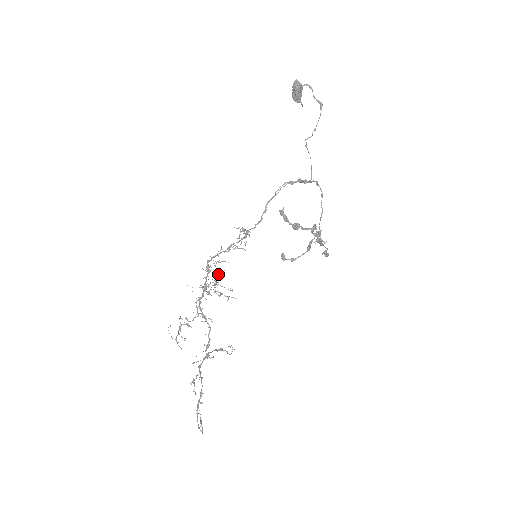
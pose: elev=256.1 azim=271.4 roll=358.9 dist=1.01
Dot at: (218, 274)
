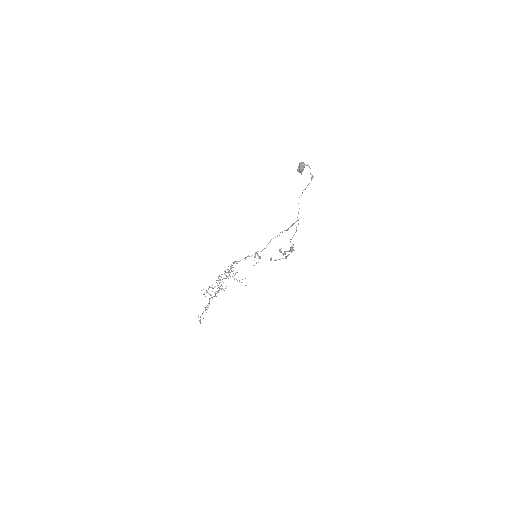
Dot at: (242, 279)
